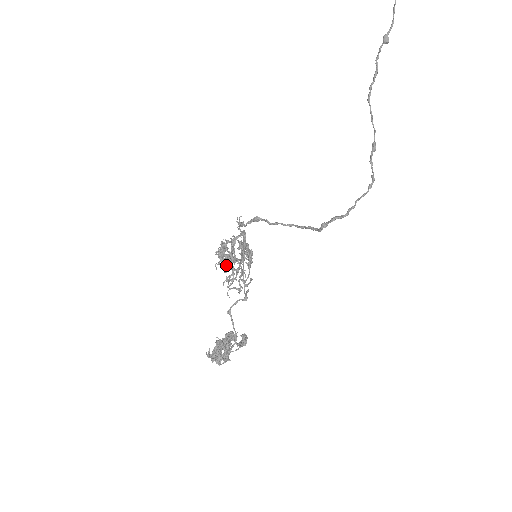
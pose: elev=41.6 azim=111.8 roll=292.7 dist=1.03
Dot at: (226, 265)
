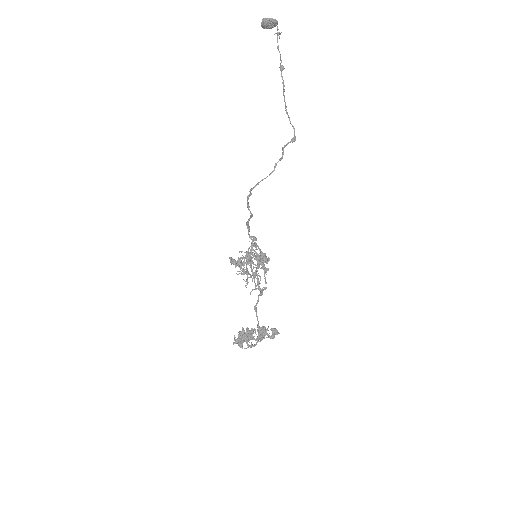
Dot at: (246, 271)
